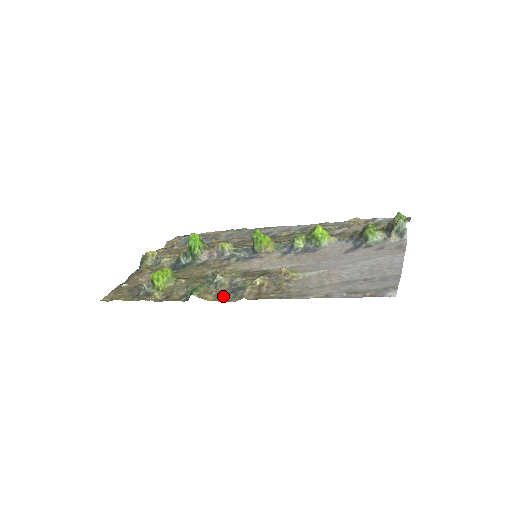
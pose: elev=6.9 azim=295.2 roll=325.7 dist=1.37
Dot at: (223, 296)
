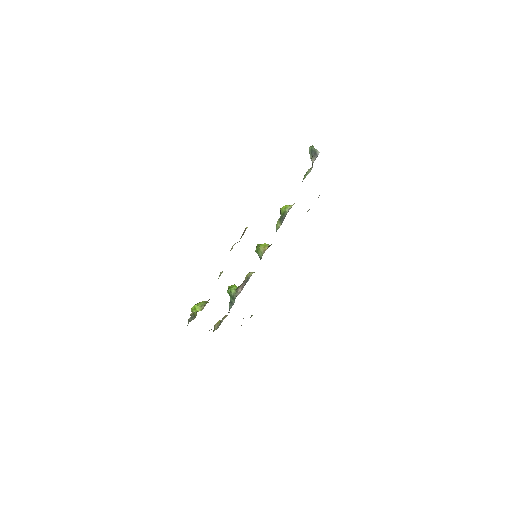
Dot at: occluded
